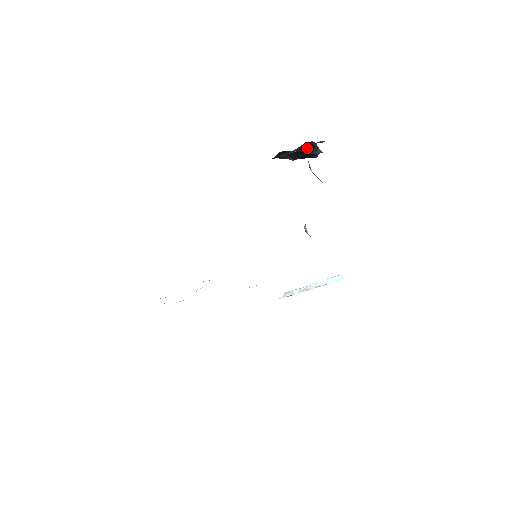
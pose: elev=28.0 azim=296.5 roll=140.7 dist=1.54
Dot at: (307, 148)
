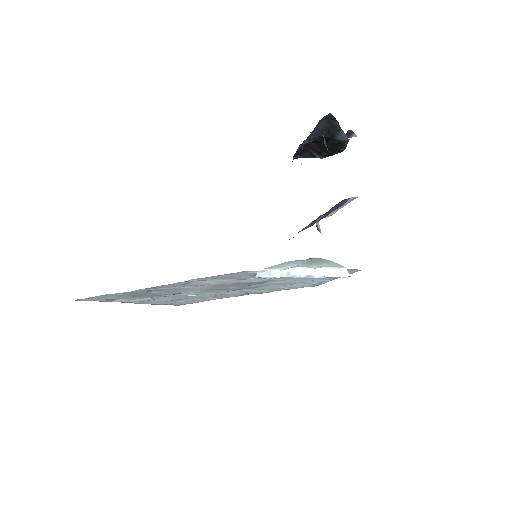
Dot at: (329, 131)
